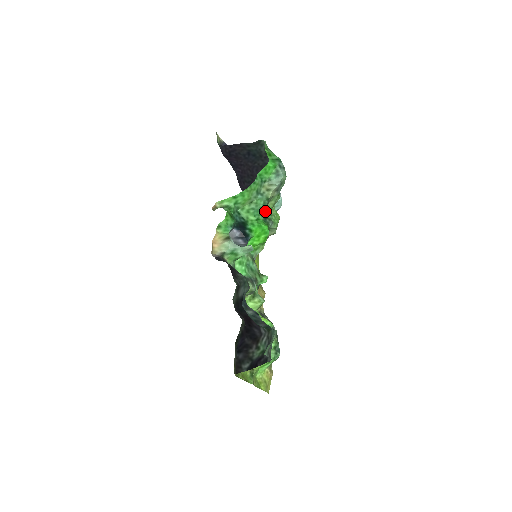
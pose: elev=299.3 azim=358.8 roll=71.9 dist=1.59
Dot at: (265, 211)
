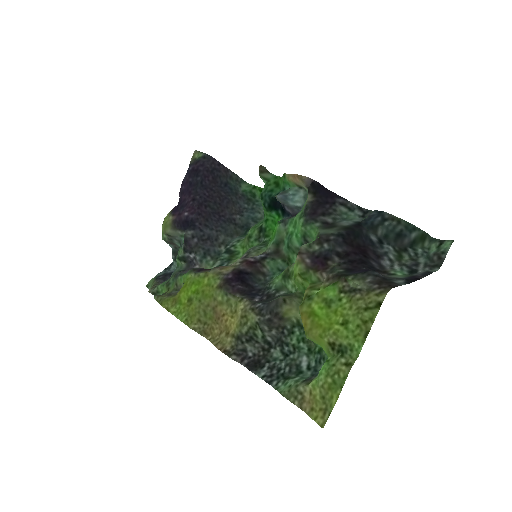
Dot at: (252, 229)
